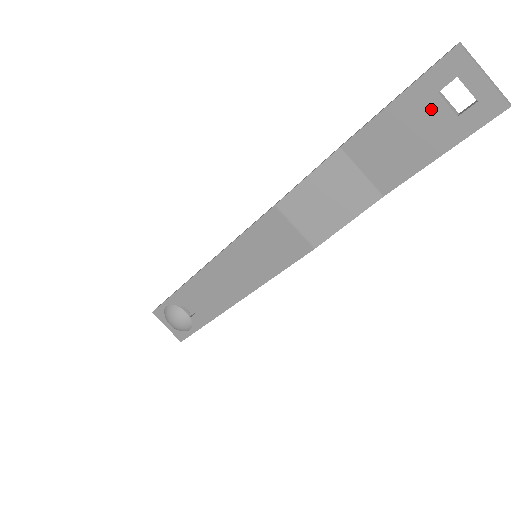
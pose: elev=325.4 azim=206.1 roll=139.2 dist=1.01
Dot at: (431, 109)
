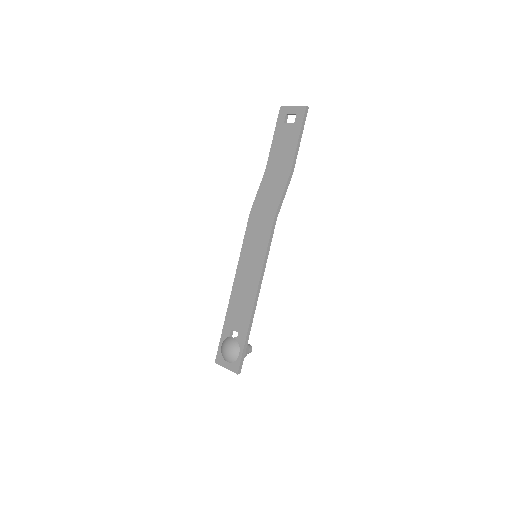
Dot at: (285, 129)
